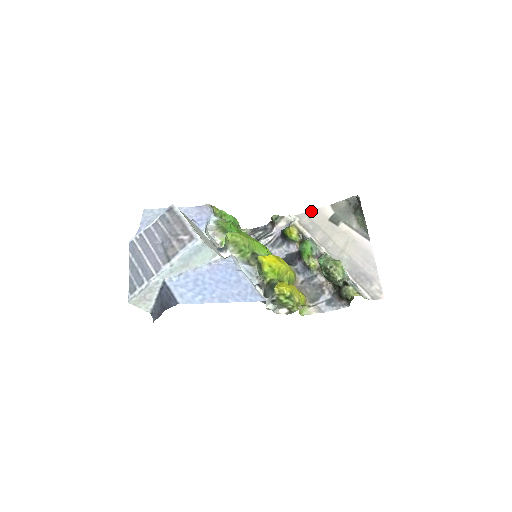
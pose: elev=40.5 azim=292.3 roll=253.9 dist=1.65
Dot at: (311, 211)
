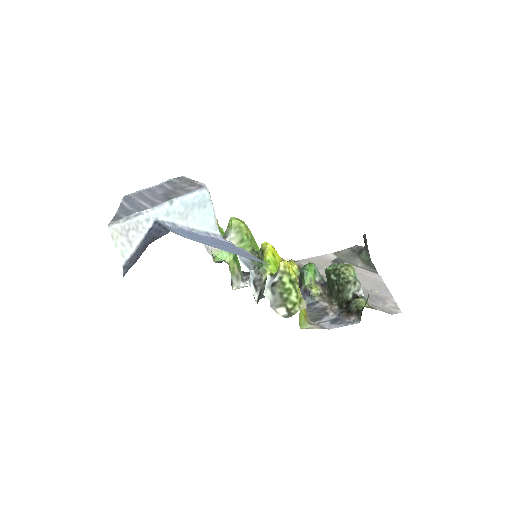
Dot at: (312, 257)
